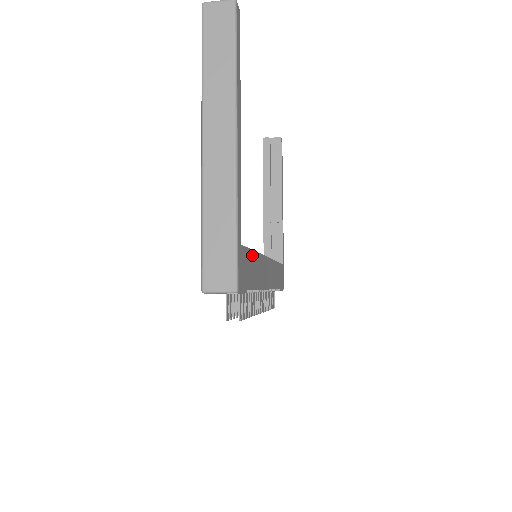
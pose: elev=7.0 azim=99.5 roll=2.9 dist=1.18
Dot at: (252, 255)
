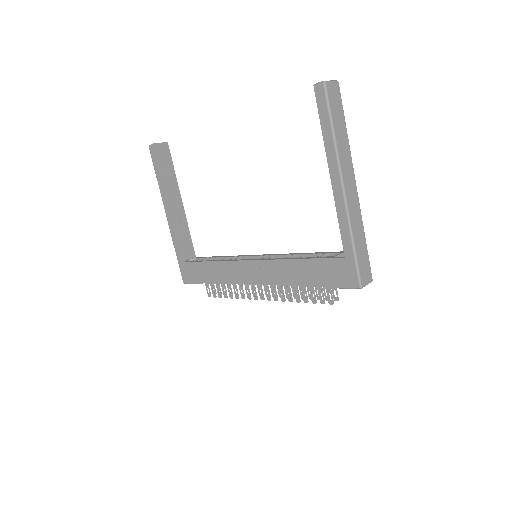
Dot at: occluded
